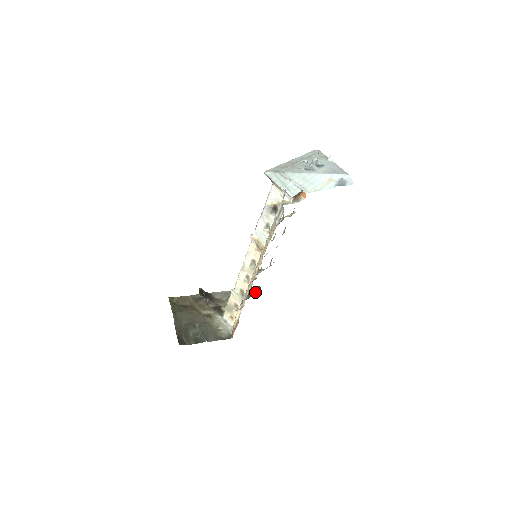
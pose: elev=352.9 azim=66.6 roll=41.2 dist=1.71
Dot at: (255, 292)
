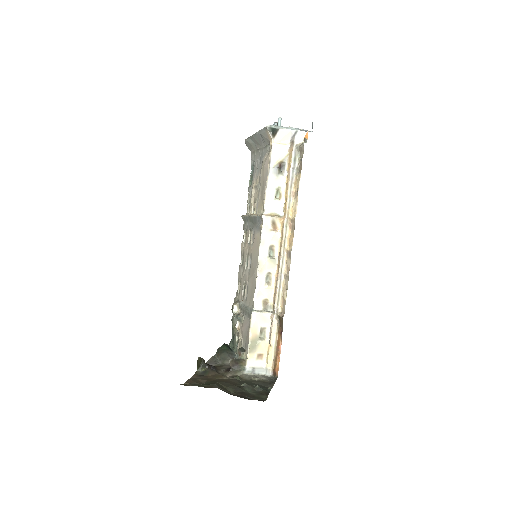
Dot at: occluded
